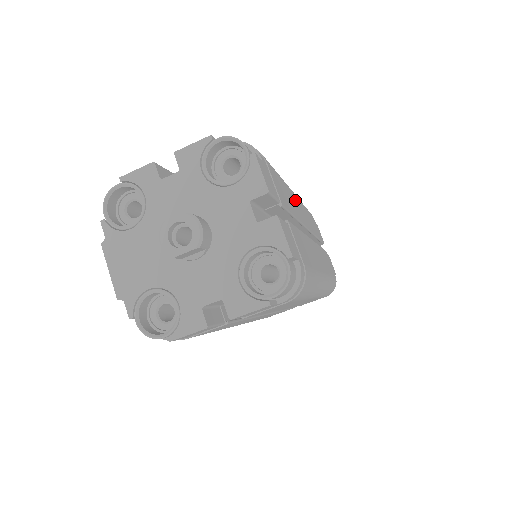
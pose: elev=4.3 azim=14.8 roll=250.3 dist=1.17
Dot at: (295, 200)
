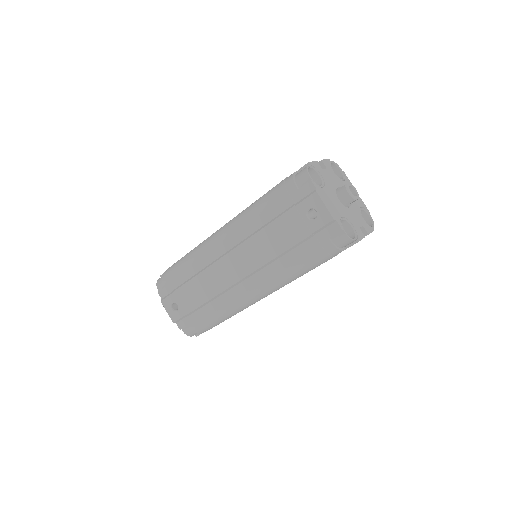
Dot at: occluded
